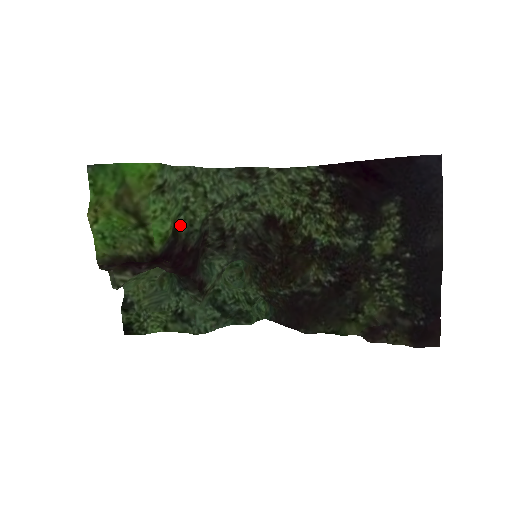
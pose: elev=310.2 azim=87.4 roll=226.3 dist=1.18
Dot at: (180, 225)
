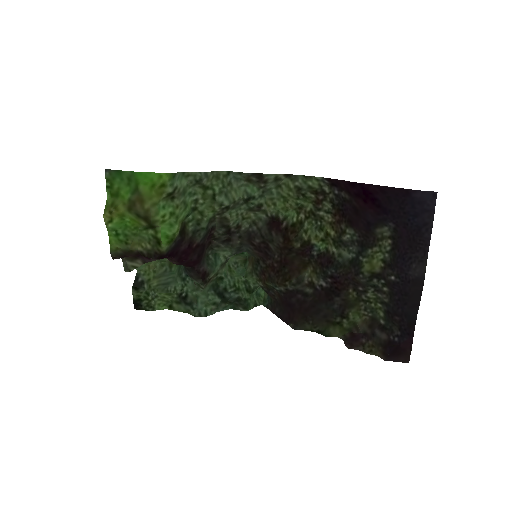
Dot at: (188, 224)
